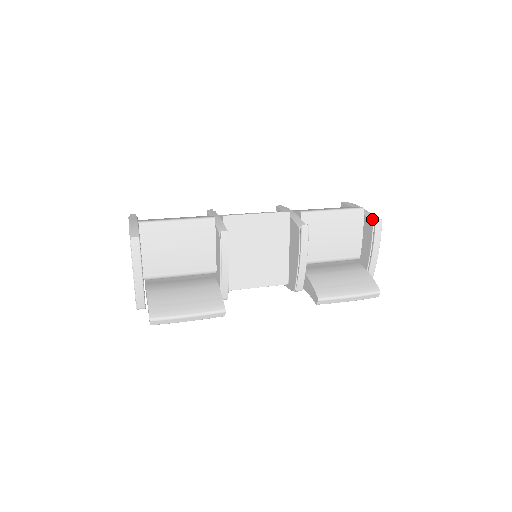
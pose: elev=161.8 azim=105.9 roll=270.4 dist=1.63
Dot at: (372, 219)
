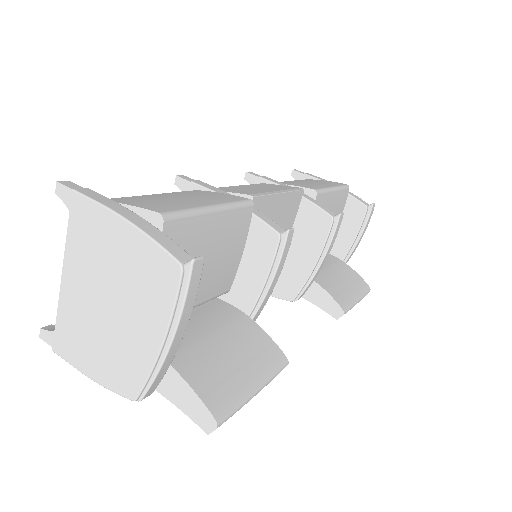
Dot at: (362, 201)
